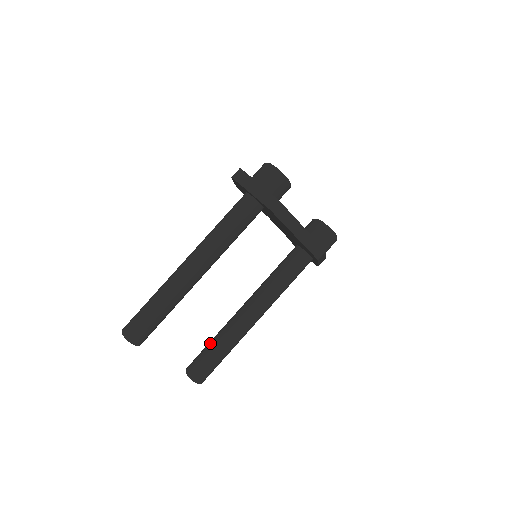
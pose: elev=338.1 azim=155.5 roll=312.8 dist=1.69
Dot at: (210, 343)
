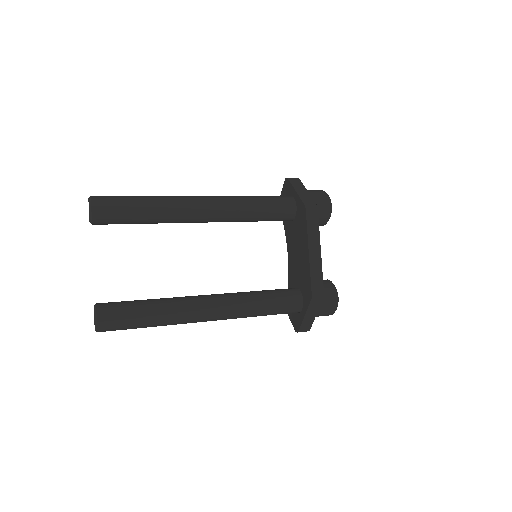
Dot at: occluded
